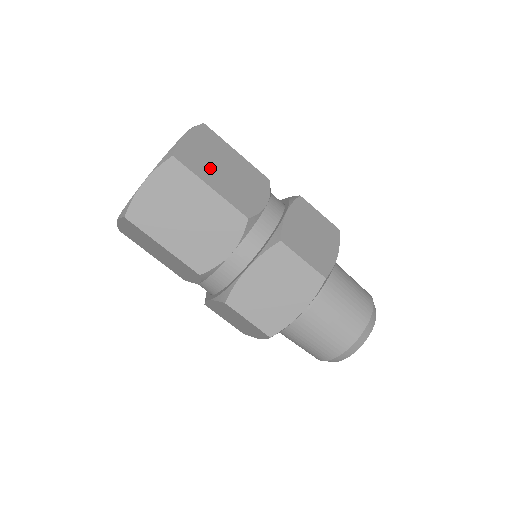
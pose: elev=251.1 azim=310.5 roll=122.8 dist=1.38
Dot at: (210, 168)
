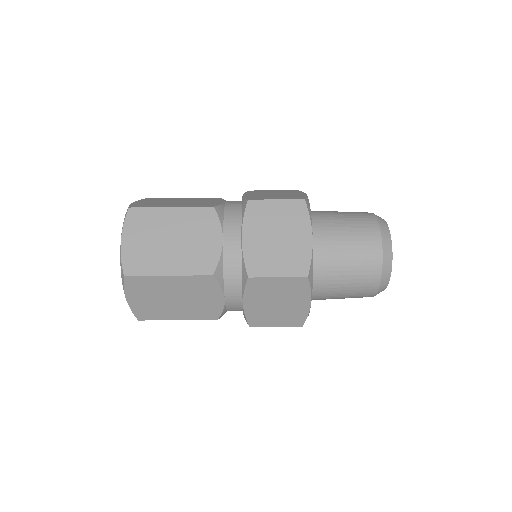
Dot at: (164, 204)
